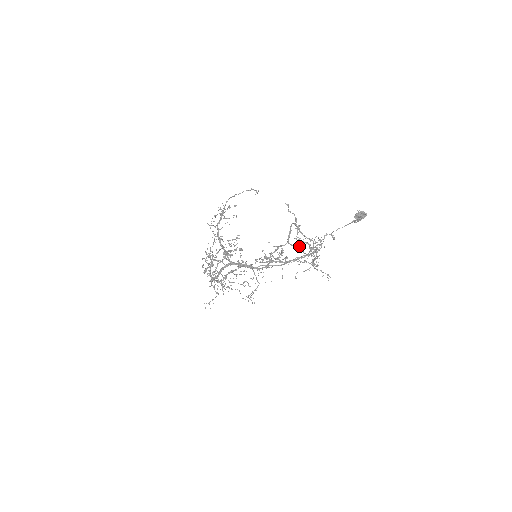
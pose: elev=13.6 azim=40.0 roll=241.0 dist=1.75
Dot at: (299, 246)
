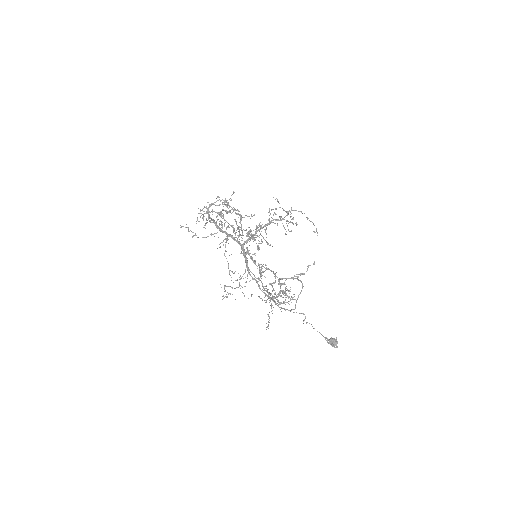
Dot at: (284, 295)
